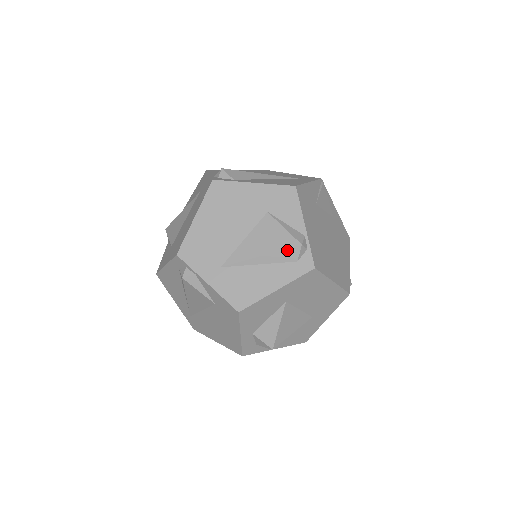
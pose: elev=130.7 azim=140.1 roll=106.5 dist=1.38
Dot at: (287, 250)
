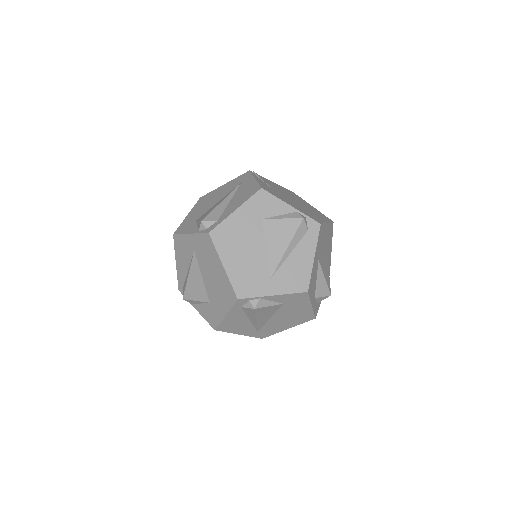
Dot at: (298, 229)
